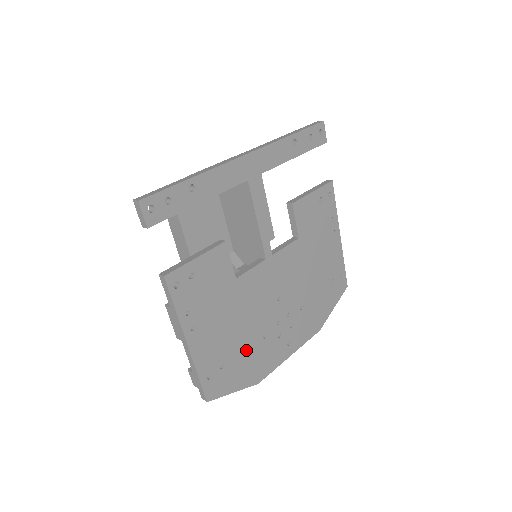
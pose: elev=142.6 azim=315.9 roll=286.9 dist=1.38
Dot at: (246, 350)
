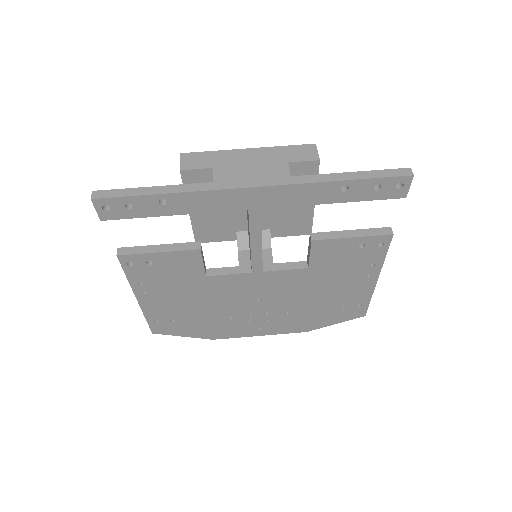
Dot at: (205, 319)
